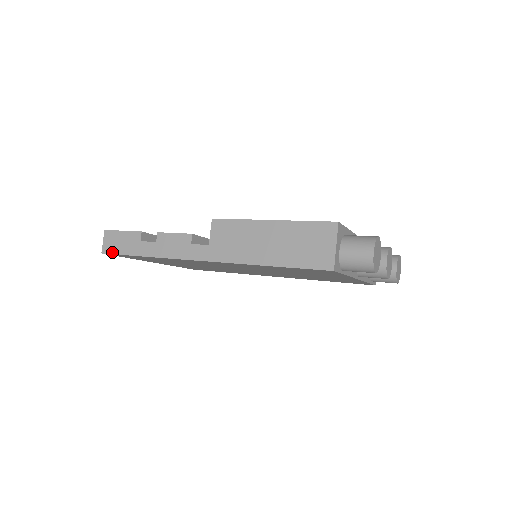
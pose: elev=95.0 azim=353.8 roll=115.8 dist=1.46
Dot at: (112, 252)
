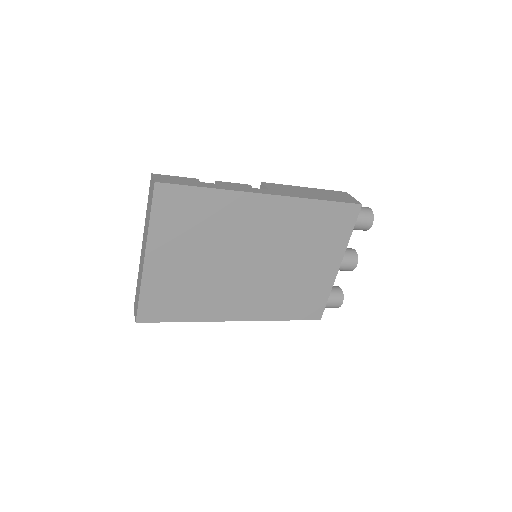
Dot at: (169, 182)
